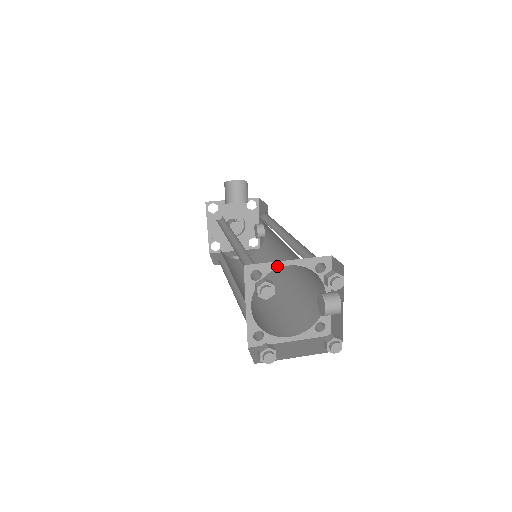
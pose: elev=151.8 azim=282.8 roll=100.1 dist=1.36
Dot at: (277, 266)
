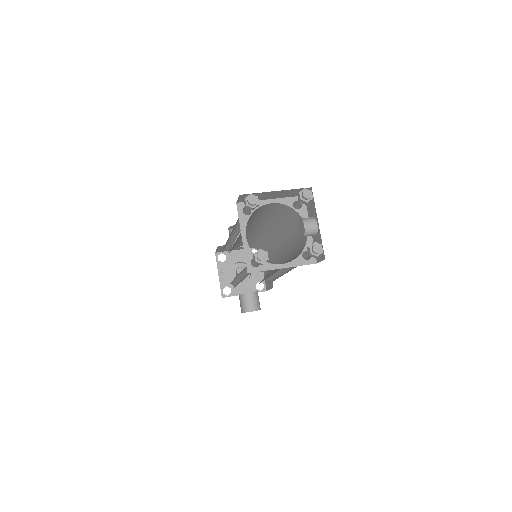
Dot at: (262, 204)
